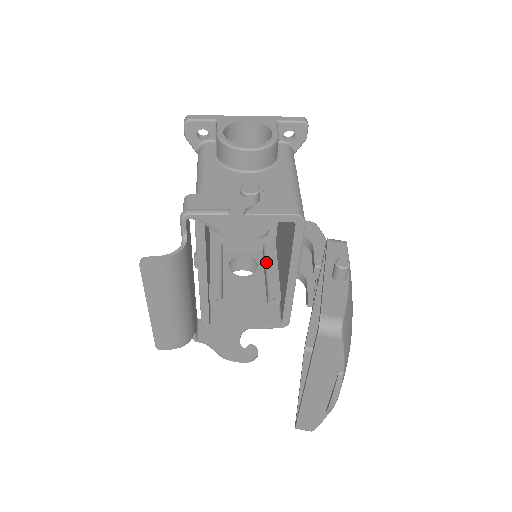
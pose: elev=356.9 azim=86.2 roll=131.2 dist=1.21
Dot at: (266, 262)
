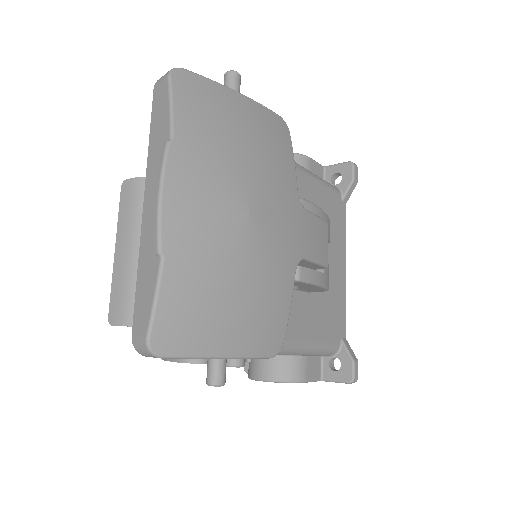
Dot at: occluded
